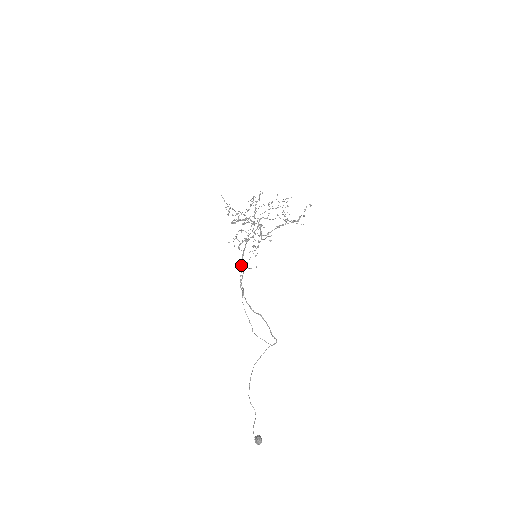
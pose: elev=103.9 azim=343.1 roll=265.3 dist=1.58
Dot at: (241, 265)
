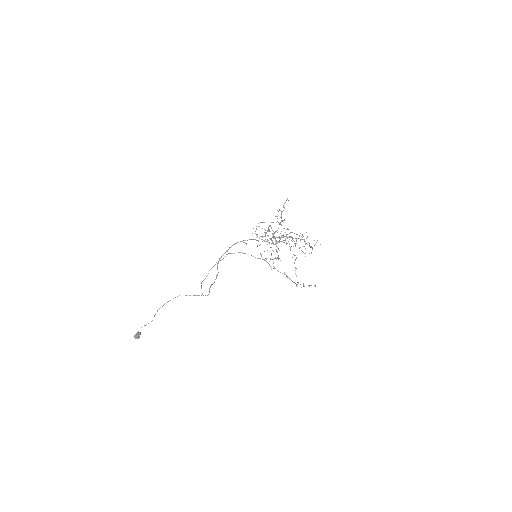
Dot at: (244, 240)
